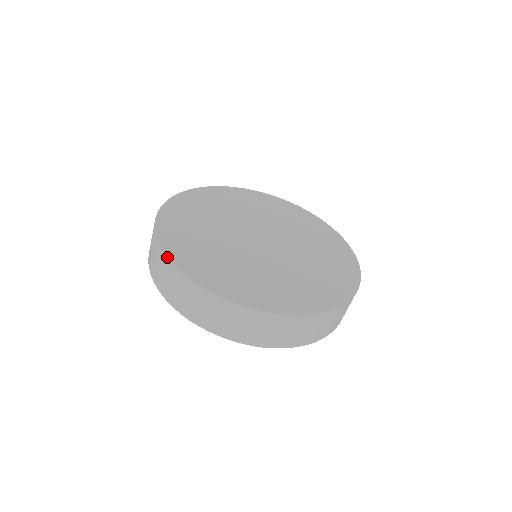
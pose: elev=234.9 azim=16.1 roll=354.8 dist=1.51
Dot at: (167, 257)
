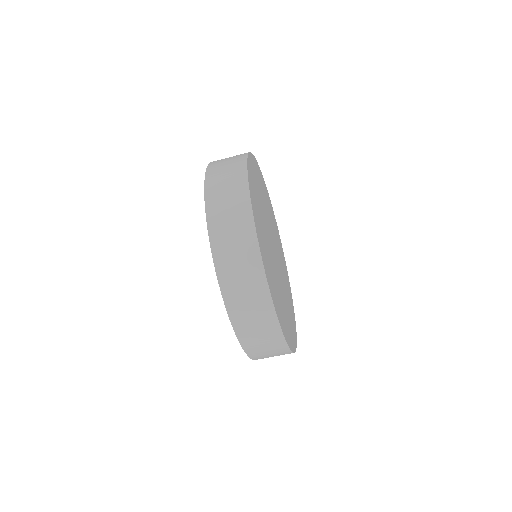
Dot at: (258, 238)
